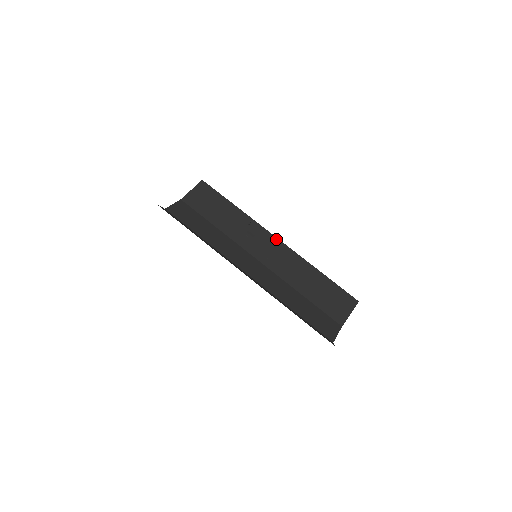
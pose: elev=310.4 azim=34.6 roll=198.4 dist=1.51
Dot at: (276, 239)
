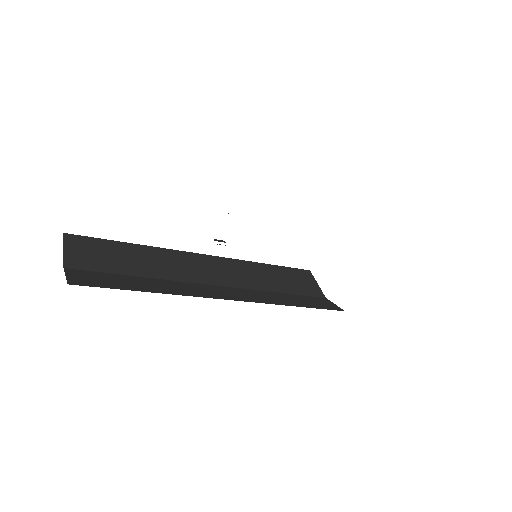
Dot at: (204, 256)
